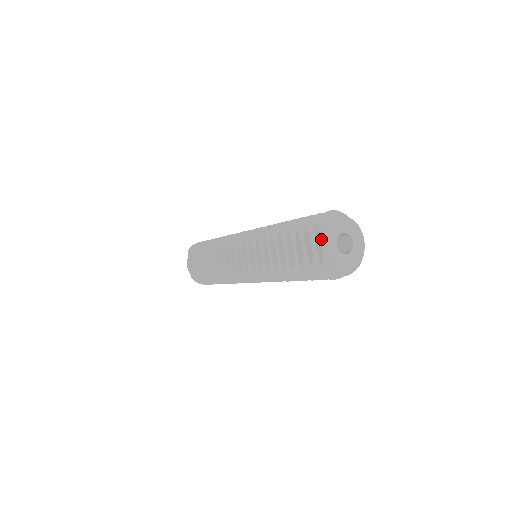
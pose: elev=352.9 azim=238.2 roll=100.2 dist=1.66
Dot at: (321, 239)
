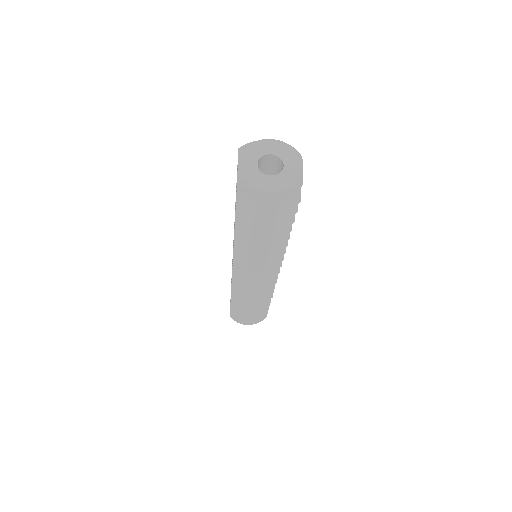
Dot at: (238, 160)
